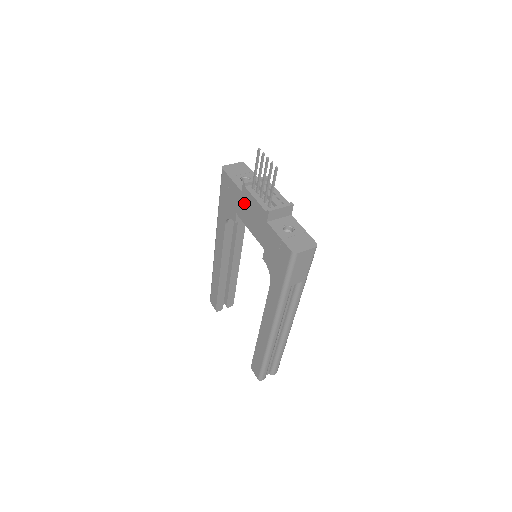
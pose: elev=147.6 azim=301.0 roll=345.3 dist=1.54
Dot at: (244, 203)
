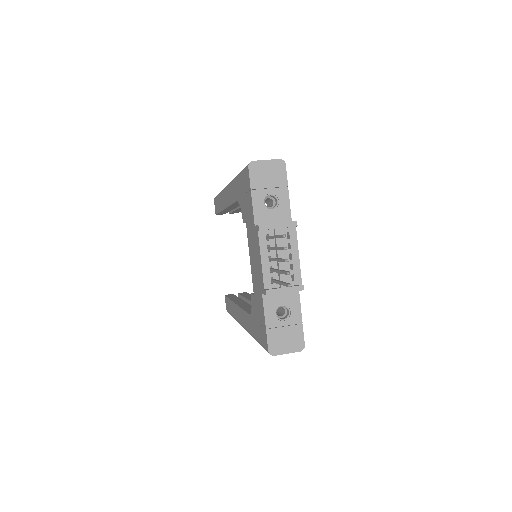
Dot at: (253, 237)
